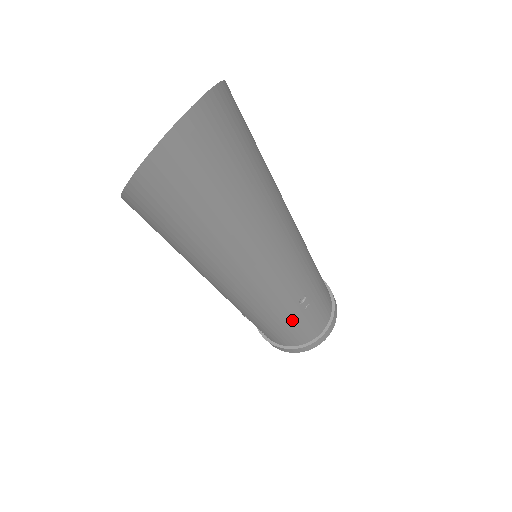
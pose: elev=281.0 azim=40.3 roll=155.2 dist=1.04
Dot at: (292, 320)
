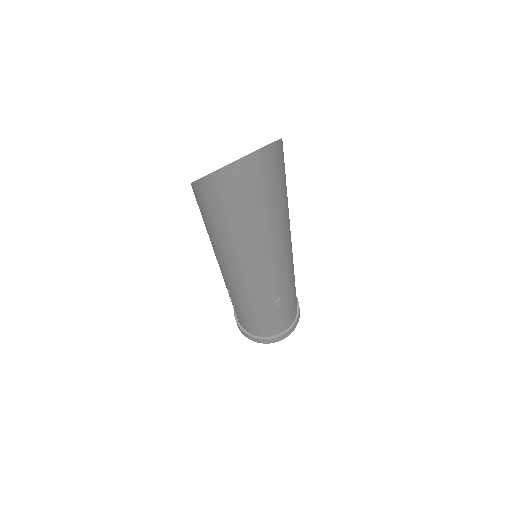
Dot at: (264, 312)
